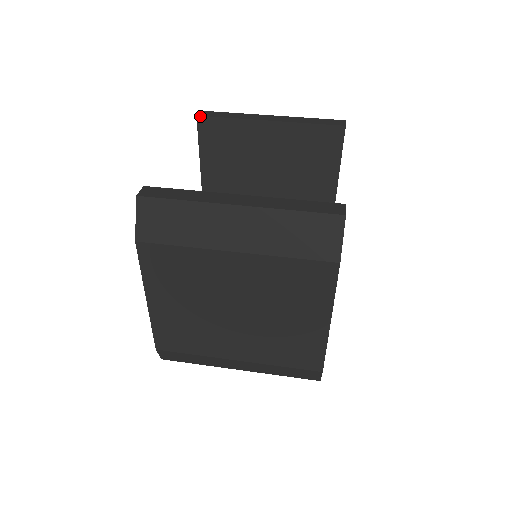
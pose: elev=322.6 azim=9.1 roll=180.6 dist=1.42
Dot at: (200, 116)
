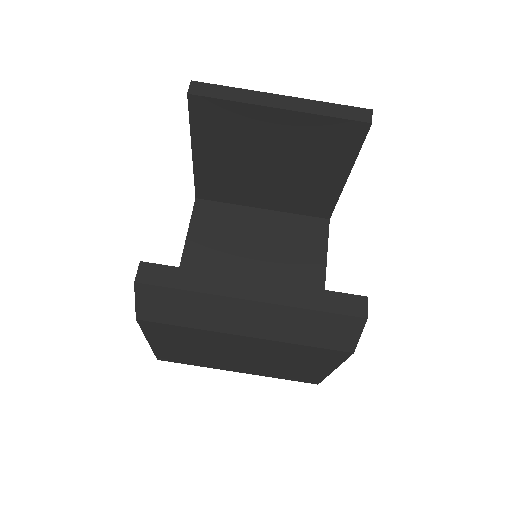
Dot at: (192, 94)
